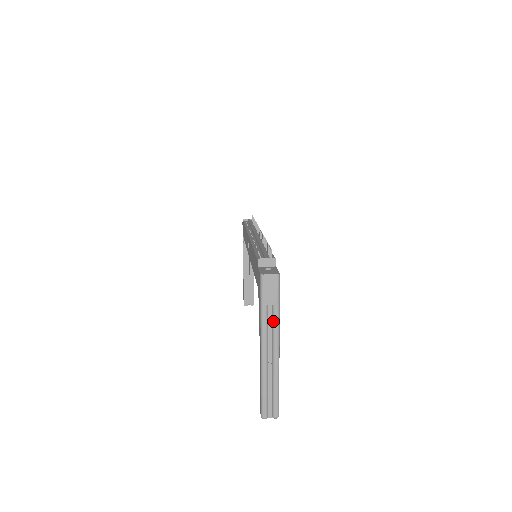
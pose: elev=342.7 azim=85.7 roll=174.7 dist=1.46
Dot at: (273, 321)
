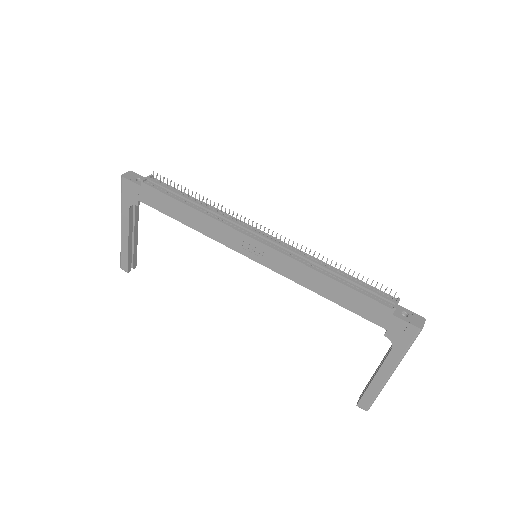
Dot at: occluded
